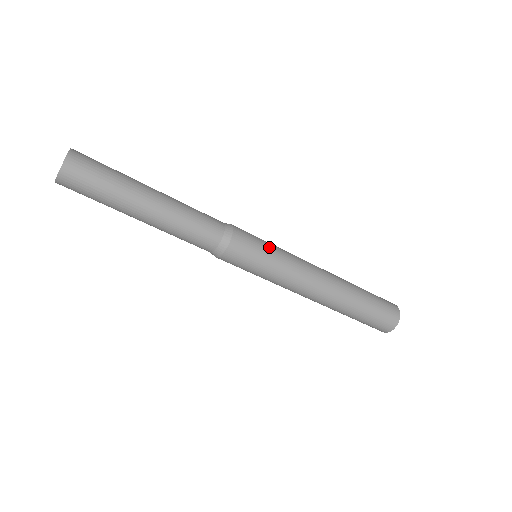
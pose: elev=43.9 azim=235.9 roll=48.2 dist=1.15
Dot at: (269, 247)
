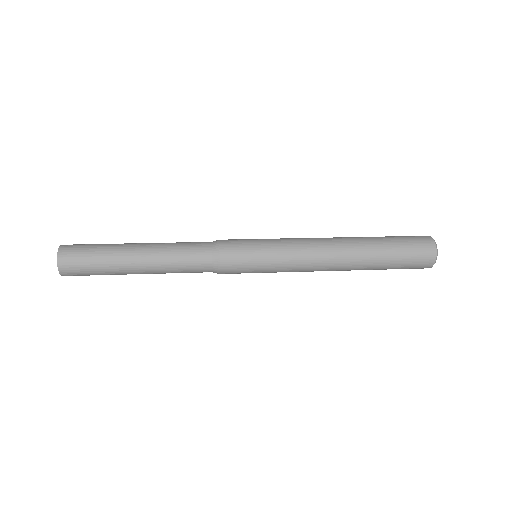
Dot at: (261, 264)
